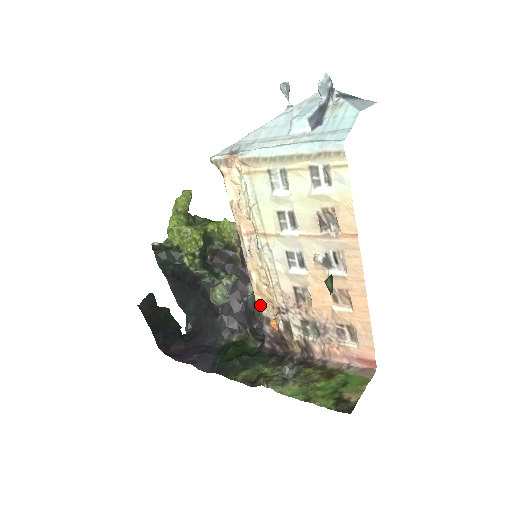
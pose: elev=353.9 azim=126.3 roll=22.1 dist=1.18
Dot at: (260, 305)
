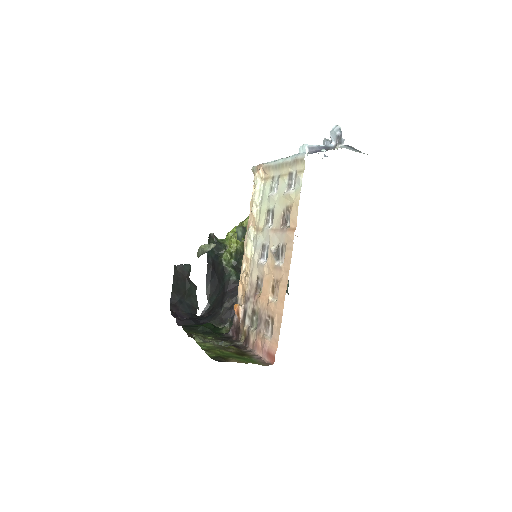
Dot at: (239, 294)
